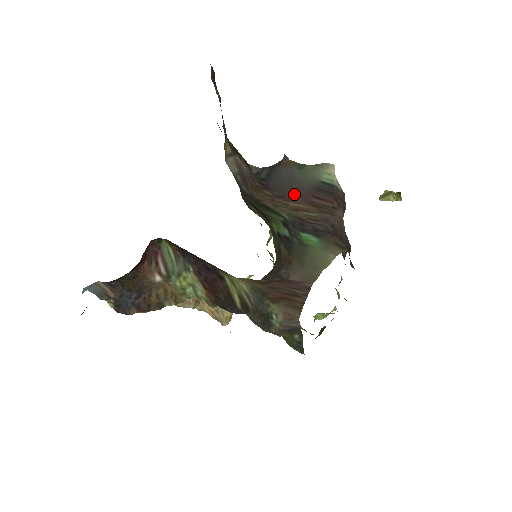
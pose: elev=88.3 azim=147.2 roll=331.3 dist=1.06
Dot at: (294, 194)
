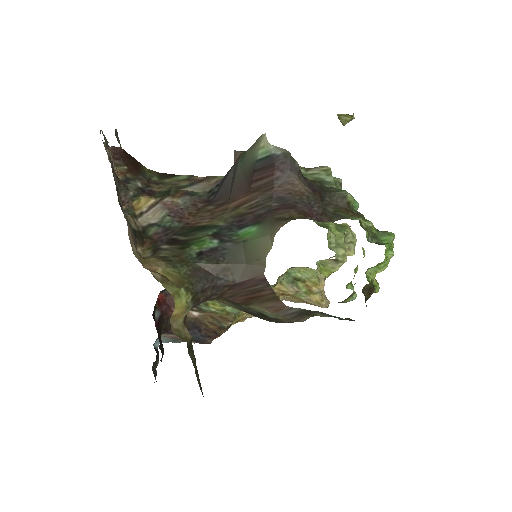
Dot at: (235, 192)
